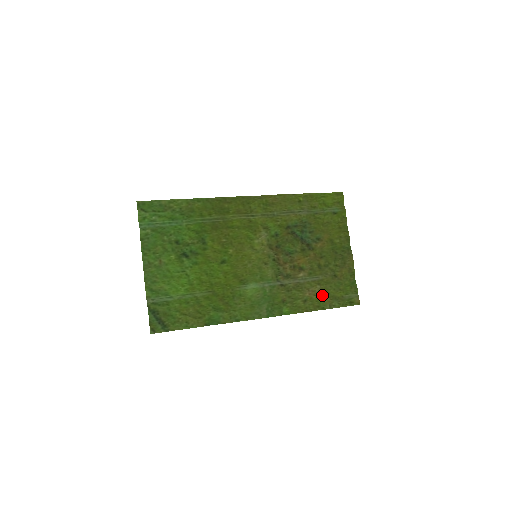
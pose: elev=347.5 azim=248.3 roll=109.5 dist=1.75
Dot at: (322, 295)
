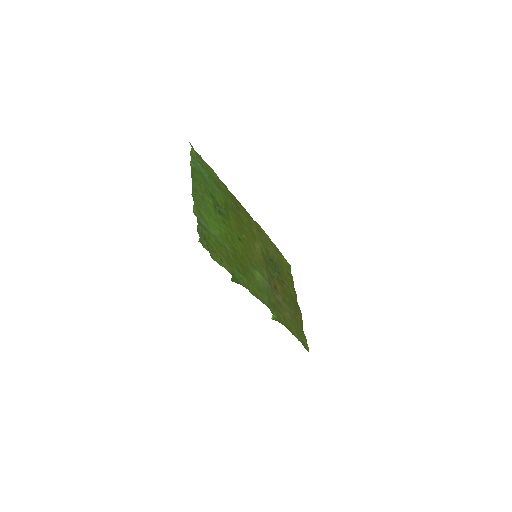
Dot at: (292, 324)
